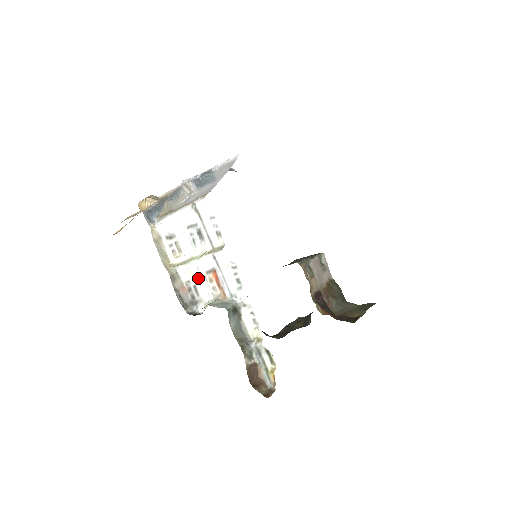
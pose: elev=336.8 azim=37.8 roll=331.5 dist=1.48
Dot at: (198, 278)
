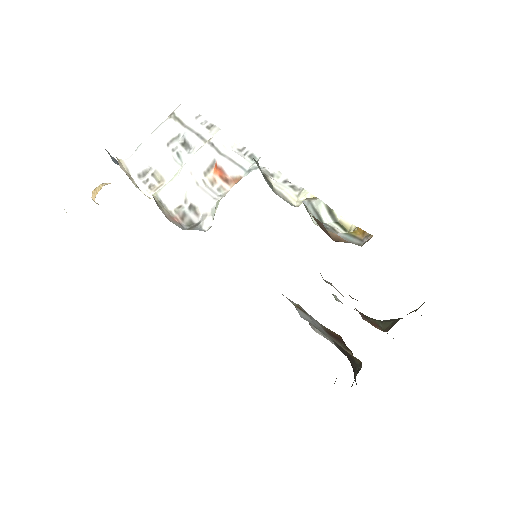
Dot at: (193, 189)
